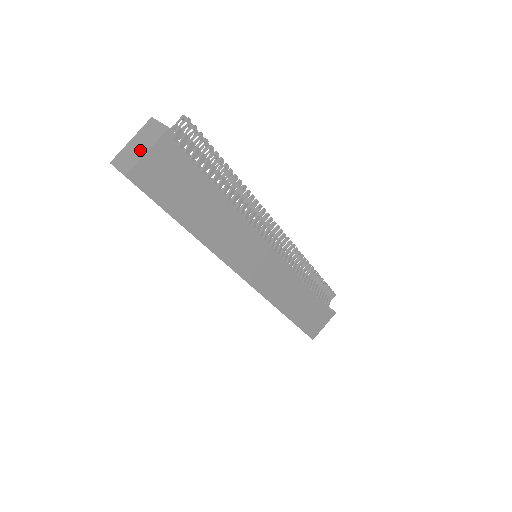
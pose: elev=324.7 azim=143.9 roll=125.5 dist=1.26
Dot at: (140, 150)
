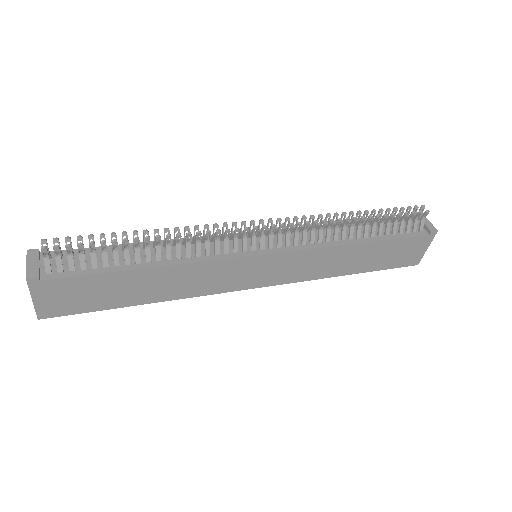
Dot at: occluded
